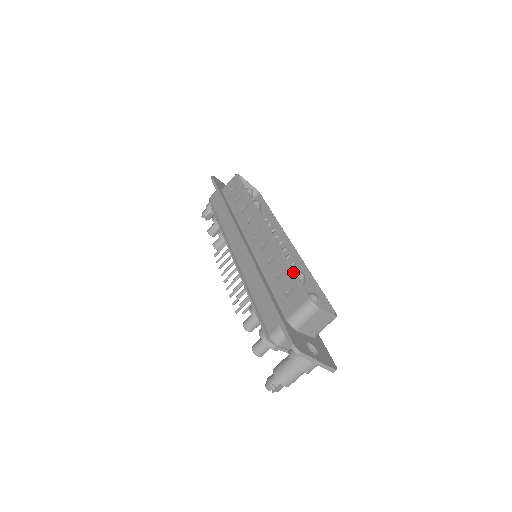
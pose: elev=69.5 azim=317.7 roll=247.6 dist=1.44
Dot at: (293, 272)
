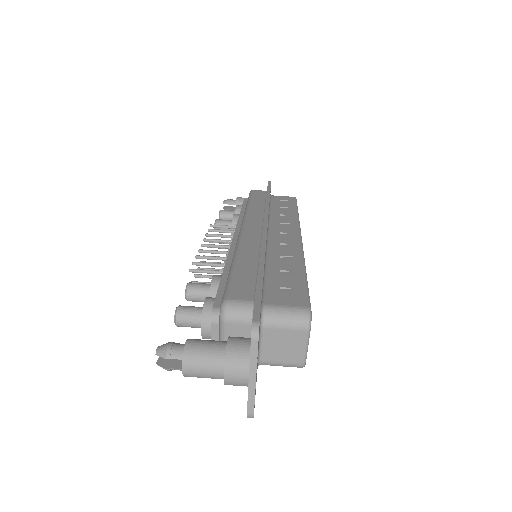
Dot at: (306, 279)
